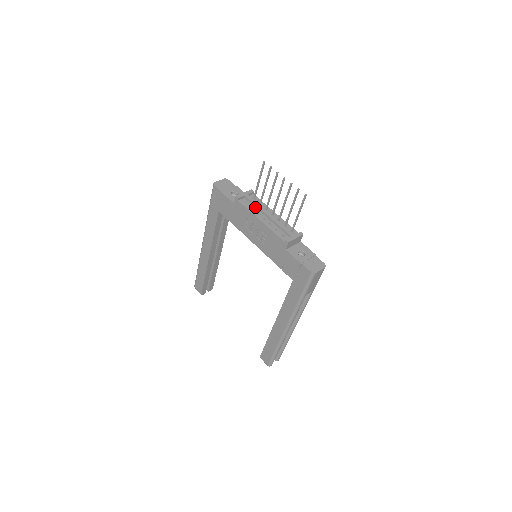
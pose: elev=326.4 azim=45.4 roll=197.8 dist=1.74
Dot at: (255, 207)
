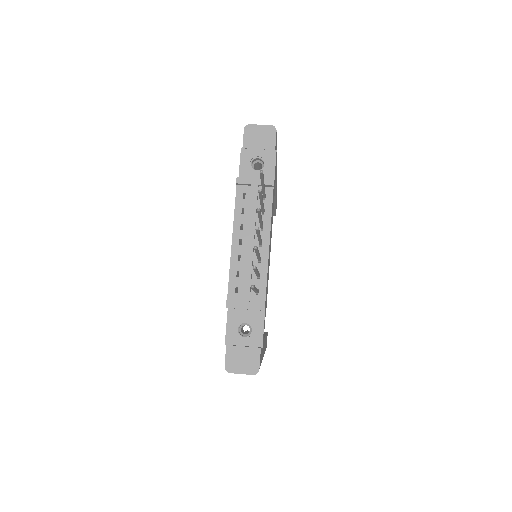
Dot at: (249, 213)
